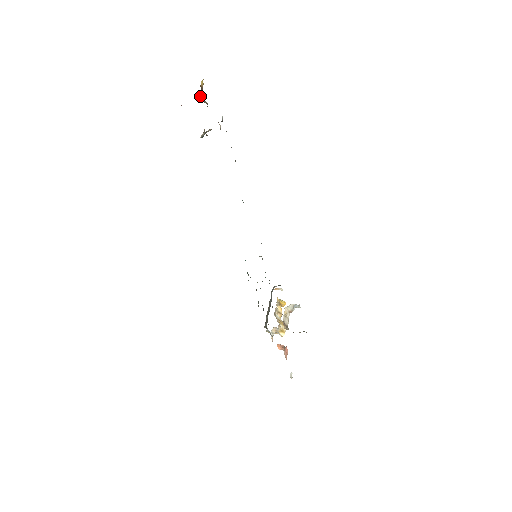
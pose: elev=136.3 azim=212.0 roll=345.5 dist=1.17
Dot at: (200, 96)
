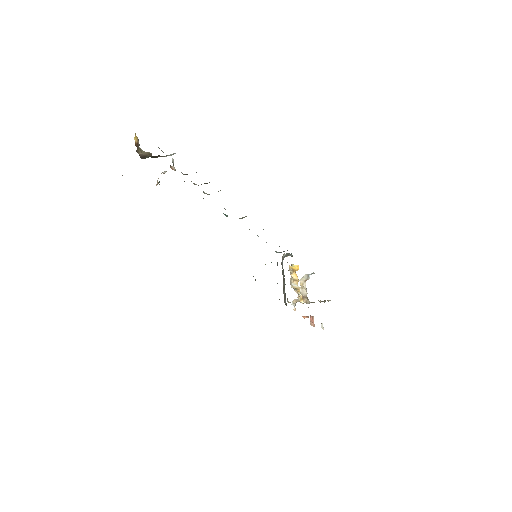
Dot at: (139, 151)
